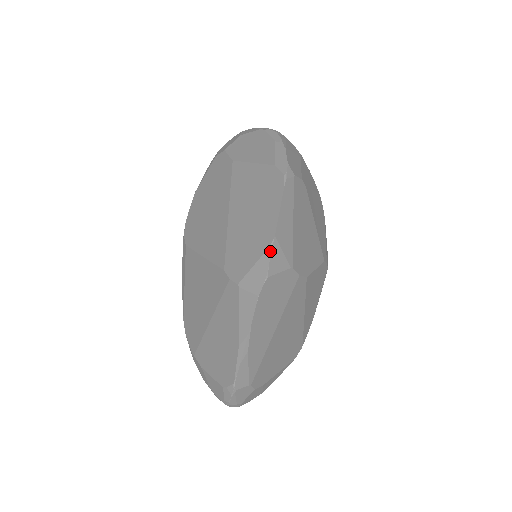
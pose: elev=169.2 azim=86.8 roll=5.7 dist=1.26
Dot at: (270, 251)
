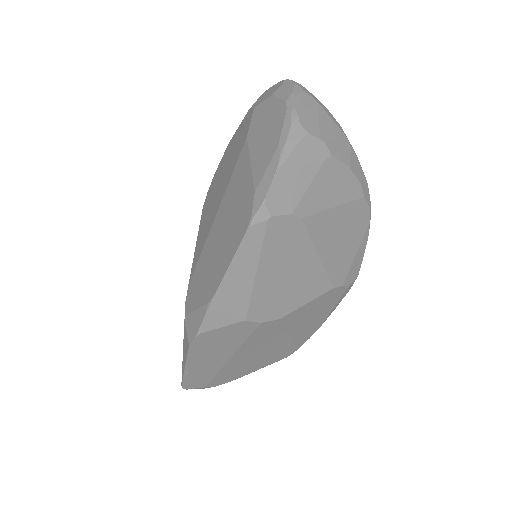
Dot at: (206, 309)
